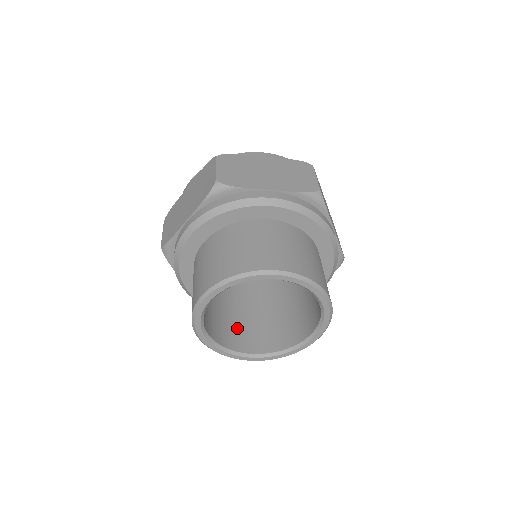
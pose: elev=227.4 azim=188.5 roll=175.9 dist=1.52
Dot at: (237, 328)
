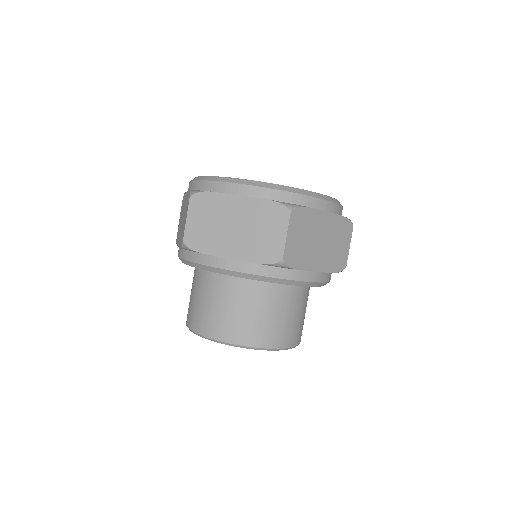
Dot at: occluded
